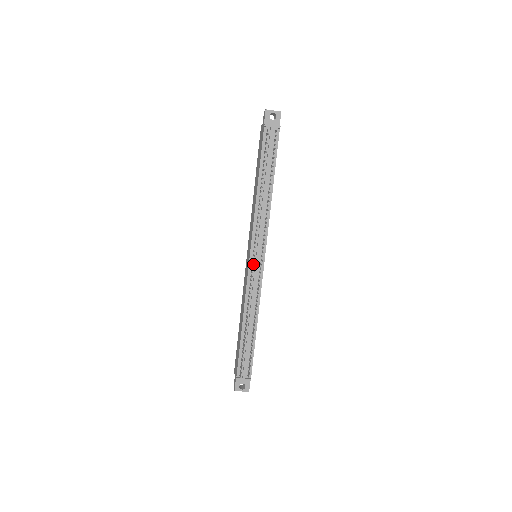
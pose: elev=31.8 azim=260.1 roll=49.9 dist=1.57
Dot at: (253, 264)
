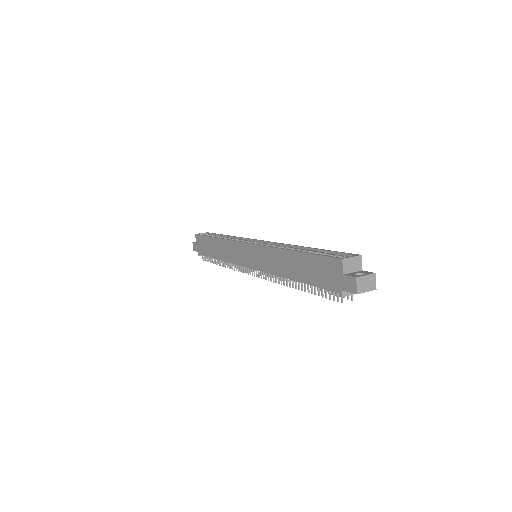
Dot at: occluded
